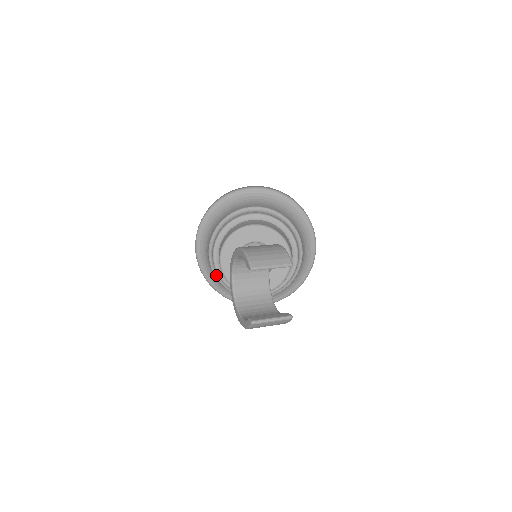
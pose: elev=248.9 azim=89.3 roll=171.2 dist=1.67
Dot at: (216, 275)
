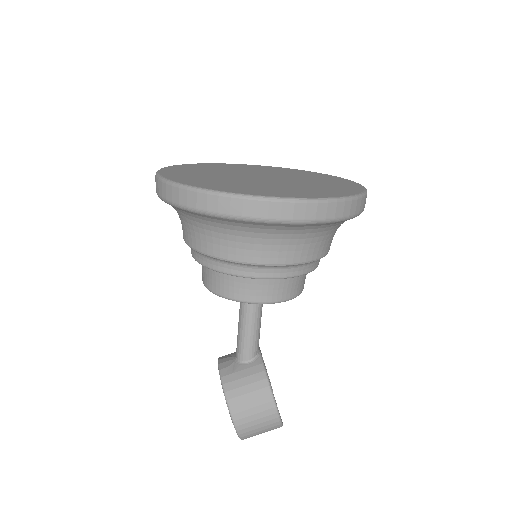
Dot at: occluded
